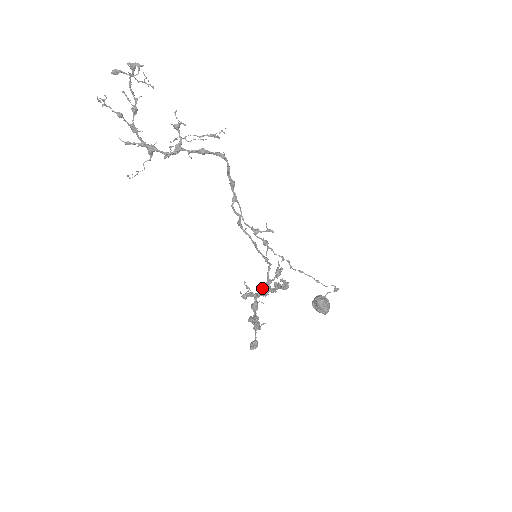
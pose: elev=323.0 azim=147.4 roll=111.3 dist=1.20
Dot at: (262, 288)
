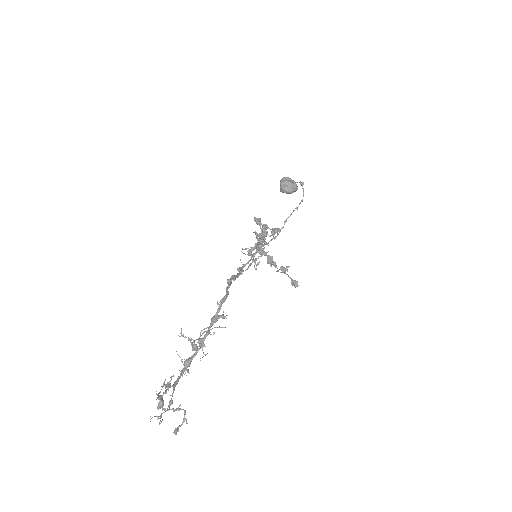
Dot at: occluded
